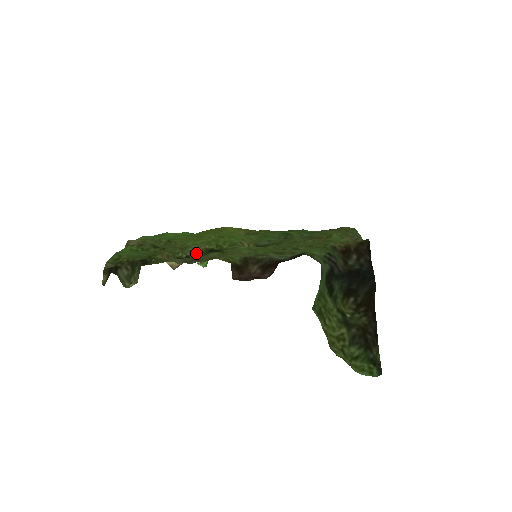
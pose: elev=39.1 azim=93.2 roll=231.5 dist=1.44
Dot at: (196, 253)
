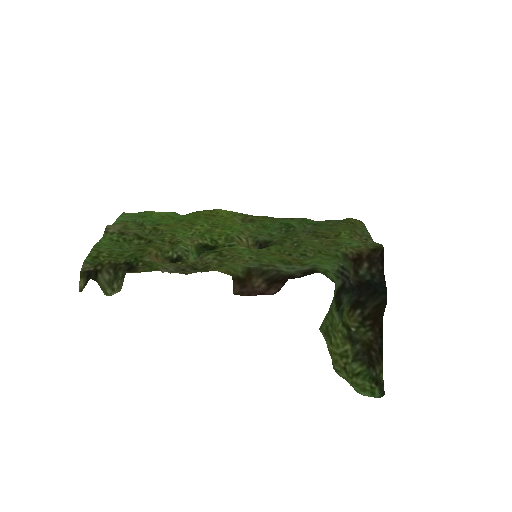
Dot at: (188, 251)
